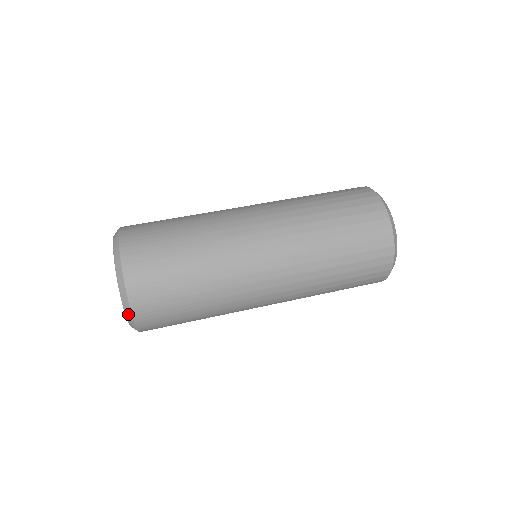
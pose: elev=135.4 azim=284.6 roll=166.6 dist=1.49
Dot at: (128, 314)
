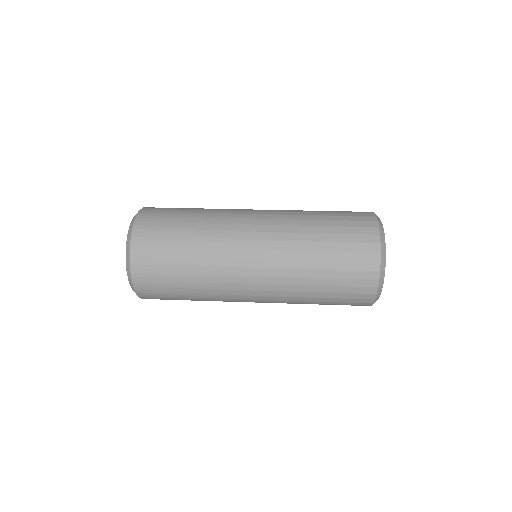
Dot at: (131, 285)
